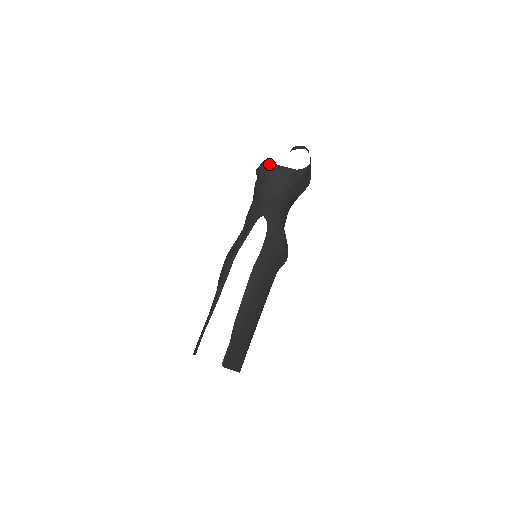
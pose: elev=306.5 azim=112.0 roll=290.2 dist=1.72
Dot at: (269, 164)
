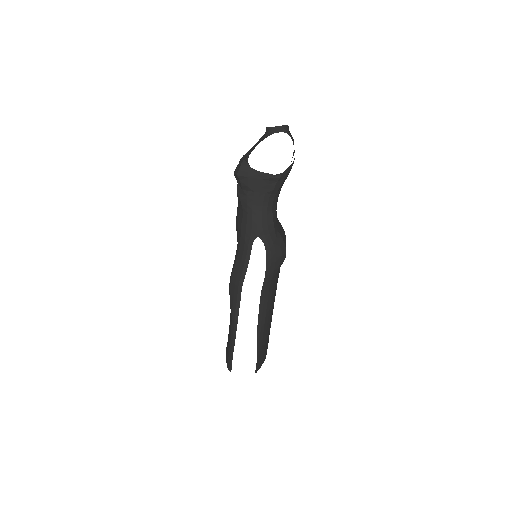
Dot at: (248, 171)
